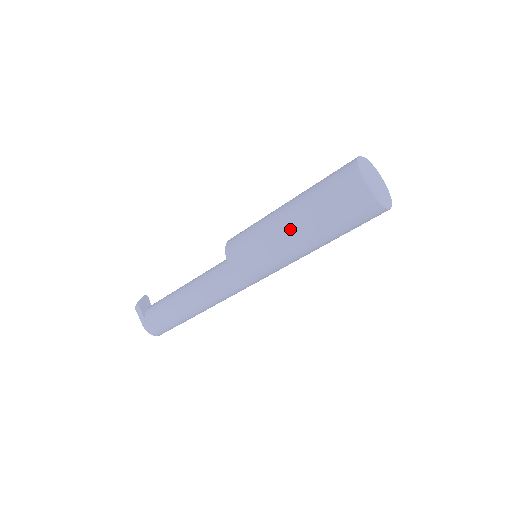
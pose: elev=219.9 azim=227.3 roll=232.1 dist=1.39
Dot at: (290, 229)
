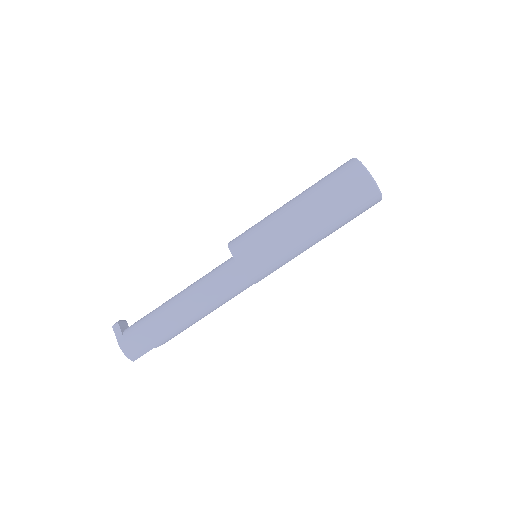
Dot at: (296, 212)
